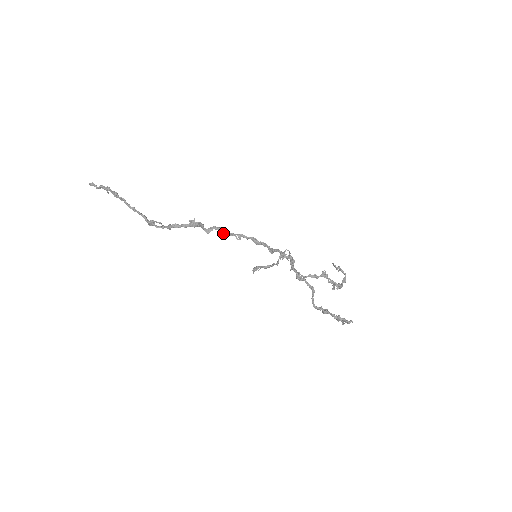
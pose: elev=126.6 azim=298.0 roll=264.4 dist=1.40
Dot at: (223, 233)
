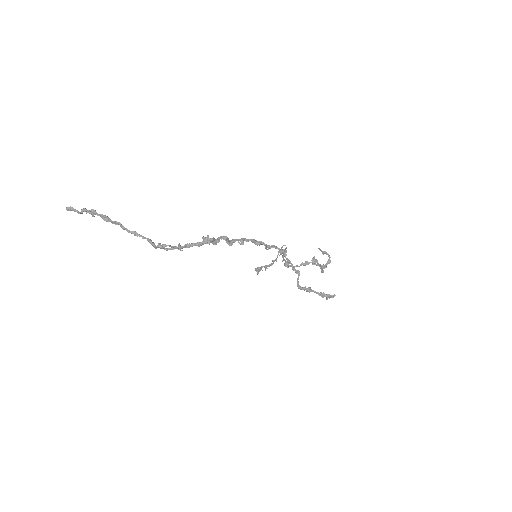
Dot at: (228, 241)
